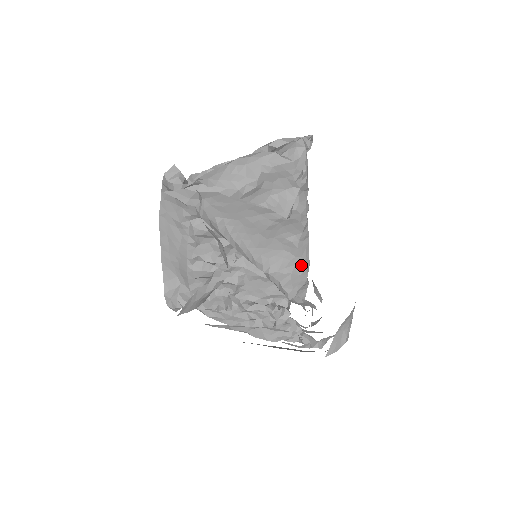
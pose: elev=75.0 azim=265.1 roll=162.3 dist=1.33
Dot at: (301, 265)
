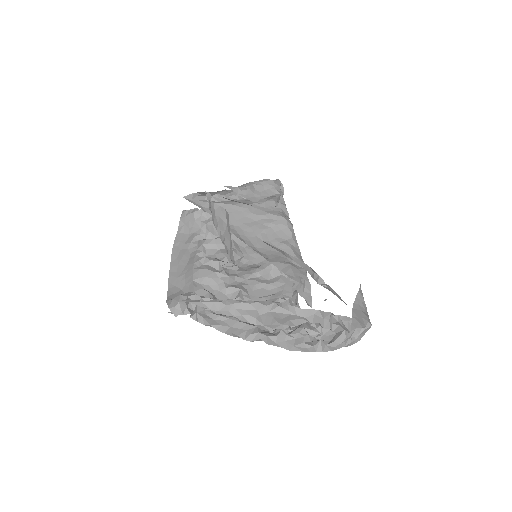
Dot at: (298, 264)
